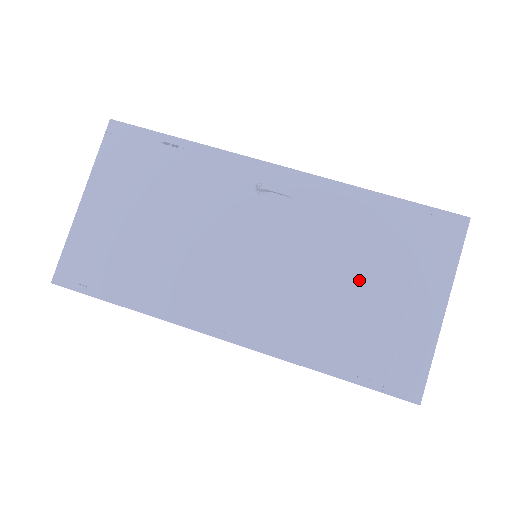
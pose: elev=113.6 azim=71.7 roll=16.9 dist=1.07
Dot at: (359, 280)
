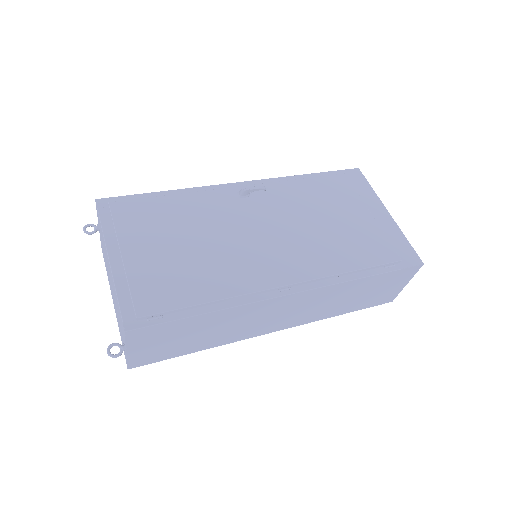
Dot at: (338, 216)
